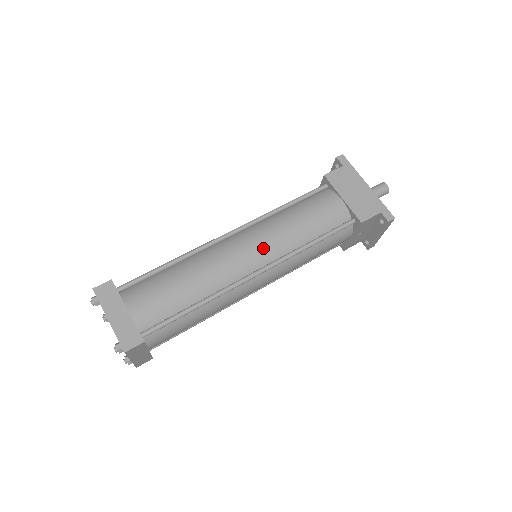
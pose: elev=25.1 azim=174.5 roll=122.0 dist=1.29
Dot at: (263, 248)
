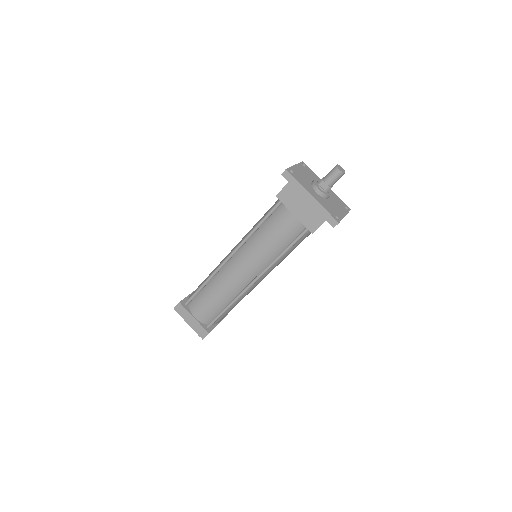
Dot at: (251, 267)
